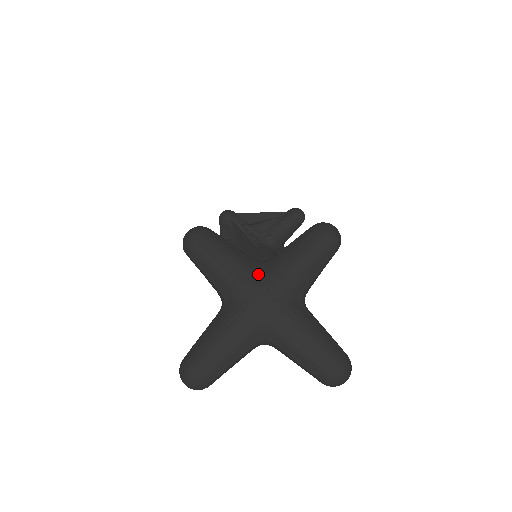
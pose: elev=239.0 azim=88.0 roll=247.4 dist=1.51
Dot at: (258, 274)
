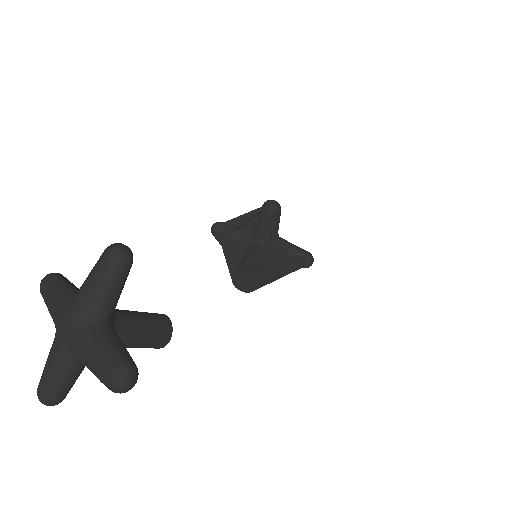
Dot at: (66, 305)
